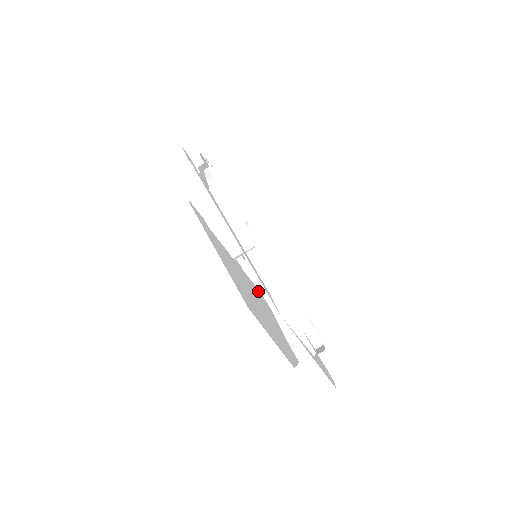
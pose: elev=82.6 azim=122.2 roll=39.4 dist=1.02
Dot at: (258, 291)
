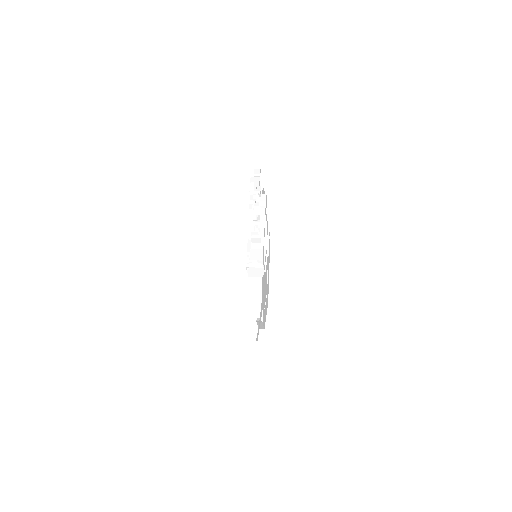
Dot at: occluded
